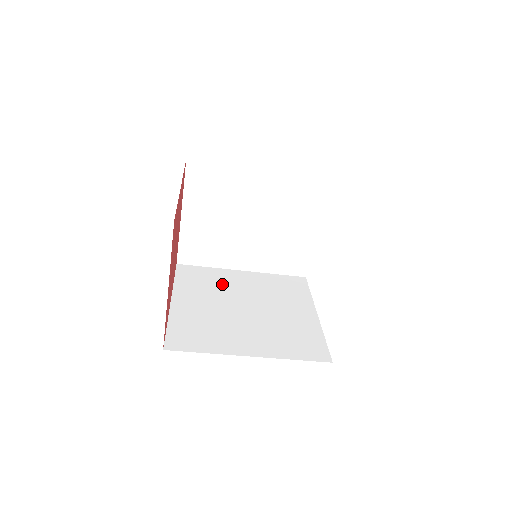
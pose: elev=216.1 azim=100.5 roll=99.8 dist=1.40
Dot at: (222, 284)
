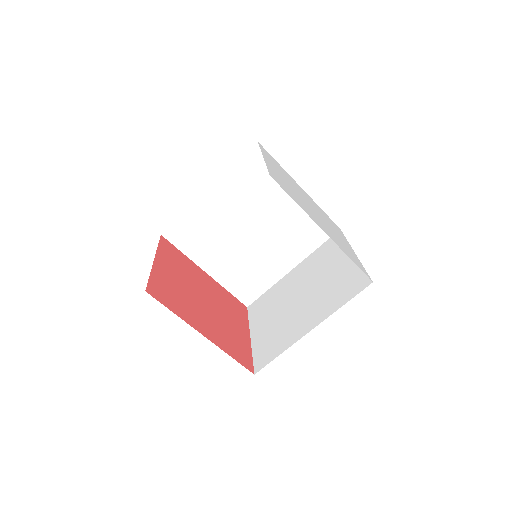
Dot at: occluded
